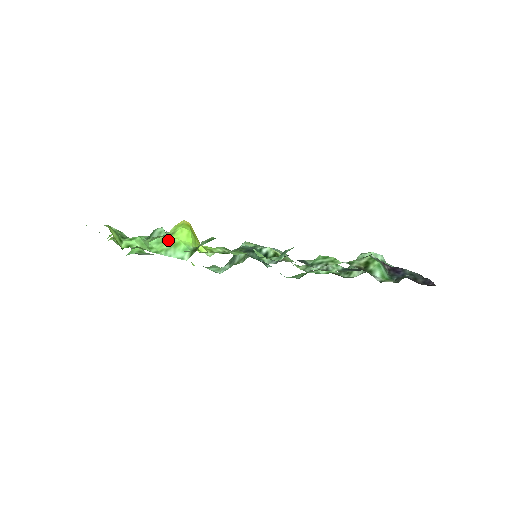
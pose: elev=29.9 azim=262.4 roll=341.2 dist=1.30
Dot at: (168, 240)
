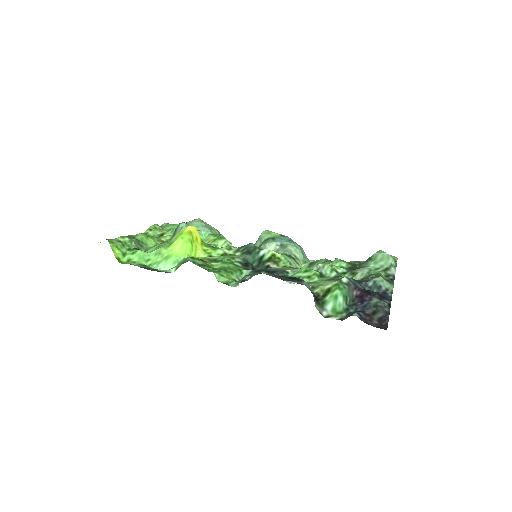
Dot at: (164, 252)
